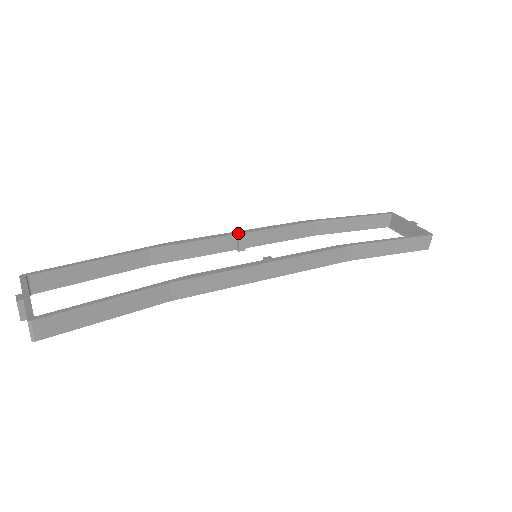
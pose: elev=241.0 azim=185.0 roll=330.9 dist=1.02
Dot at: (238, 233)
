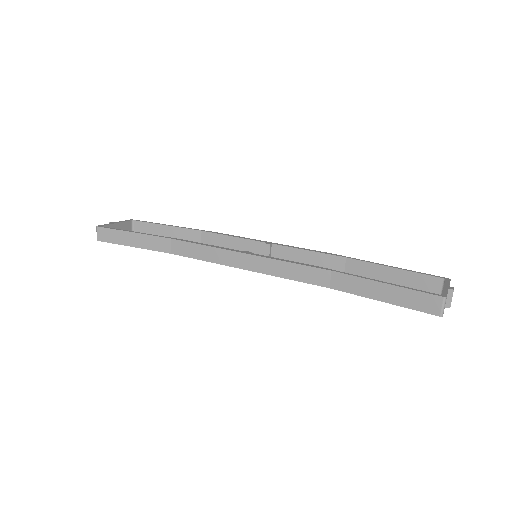
Dot at: (267, 242)
